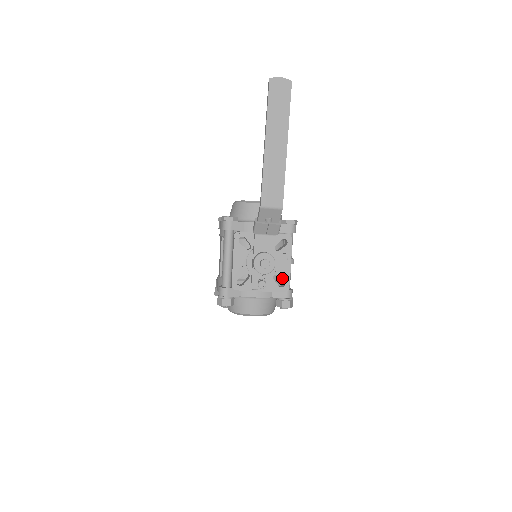
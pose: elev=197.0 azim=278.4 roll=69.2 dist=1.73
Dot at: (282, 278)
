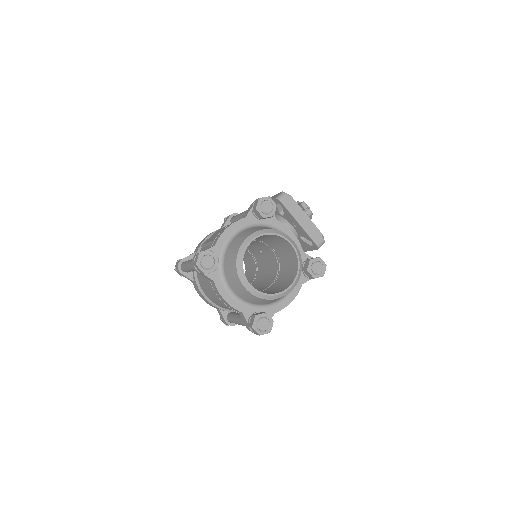
Dot at: occluded
